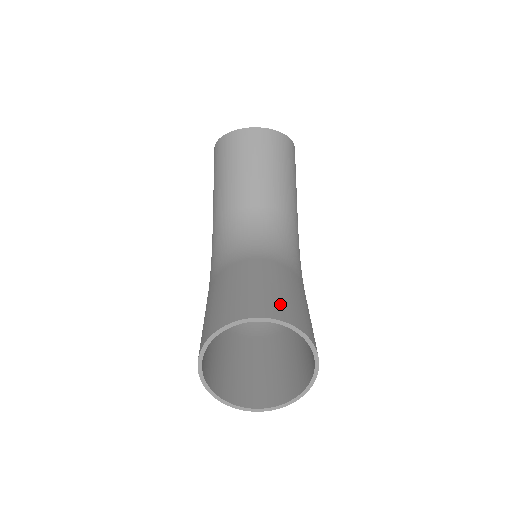
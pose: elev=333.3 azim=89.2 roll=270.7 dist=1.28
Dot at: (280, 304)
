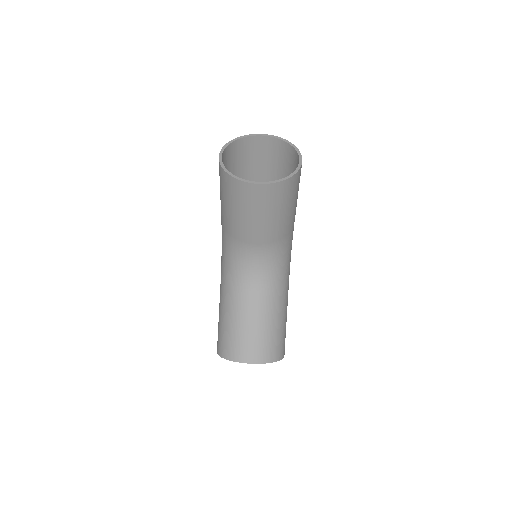
Dot at: (264, 347)
